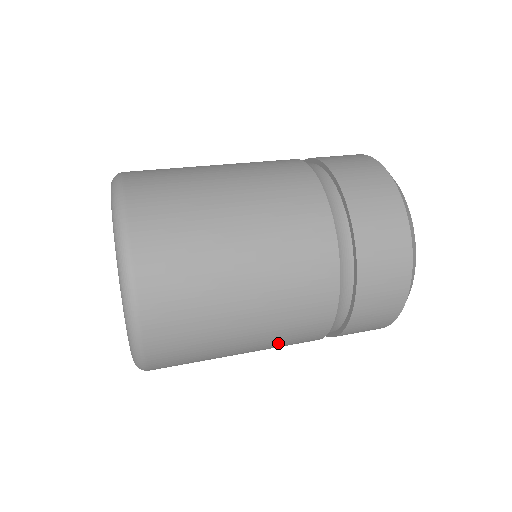
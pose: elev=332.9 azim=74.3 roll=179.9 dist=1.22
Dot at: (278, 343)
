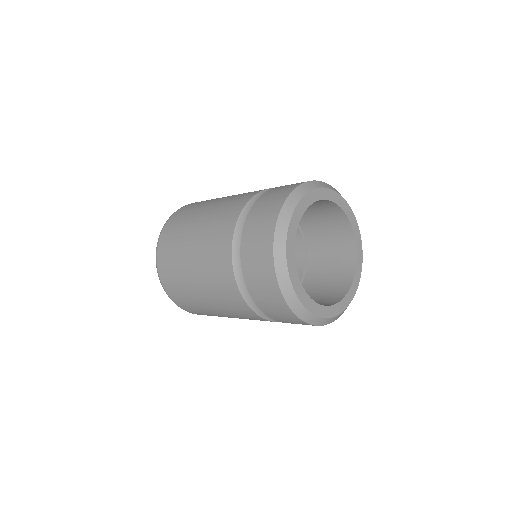
Dot at: (207, 263)
